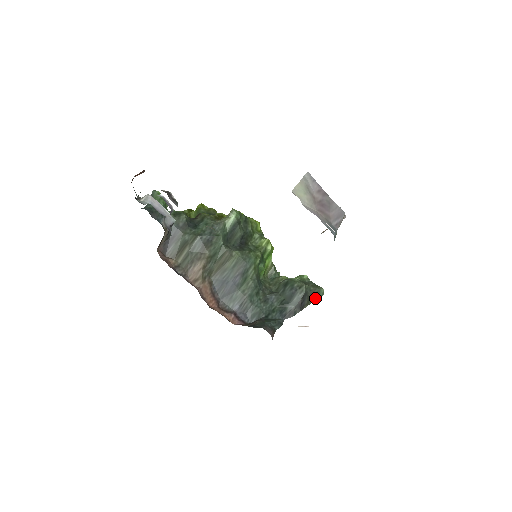
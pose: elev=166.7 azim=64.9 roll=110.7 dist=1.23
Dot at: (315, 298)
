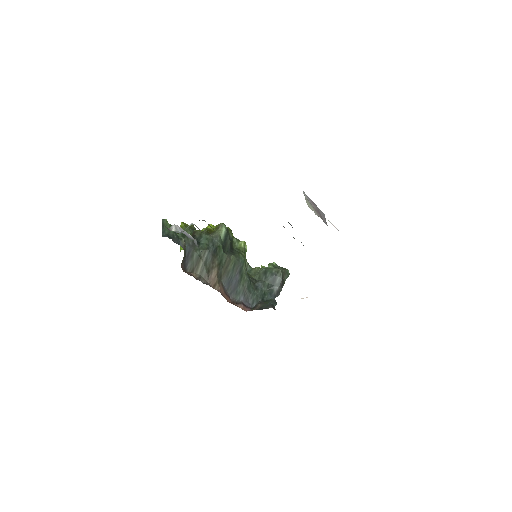
Dot at: (286, 277)
